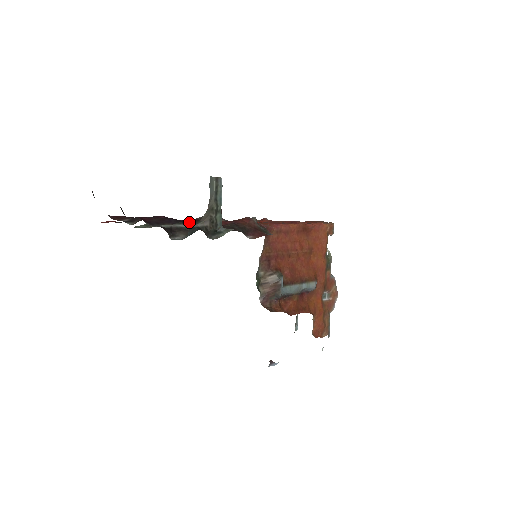
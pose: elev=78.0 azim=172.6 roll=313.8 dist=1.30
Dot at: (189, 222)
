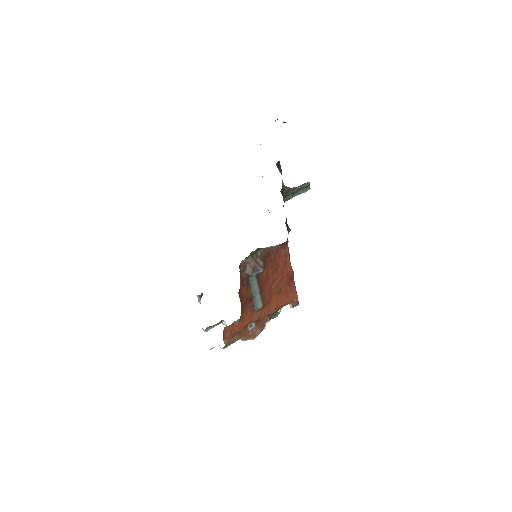
Dot at: occluded
